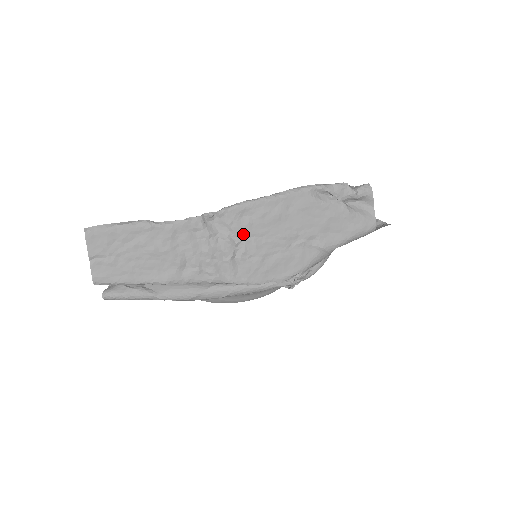
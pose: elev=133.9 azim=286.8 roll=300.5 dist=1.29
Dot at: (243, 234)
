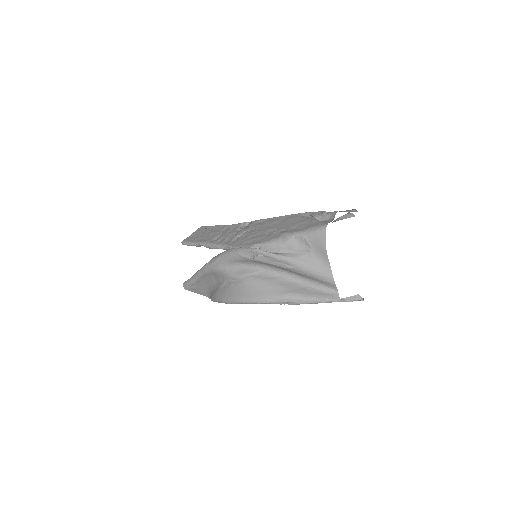
Dot at: (252, 228)
